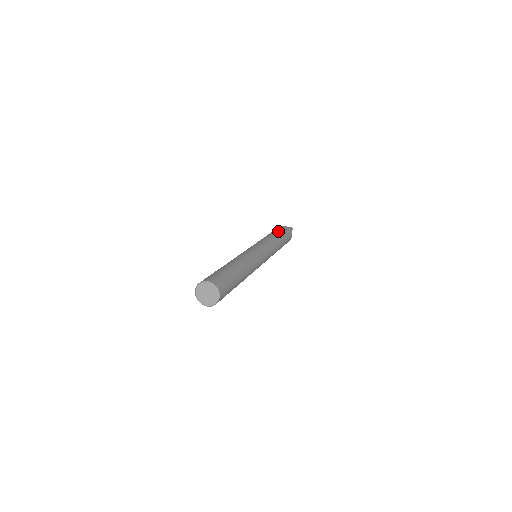
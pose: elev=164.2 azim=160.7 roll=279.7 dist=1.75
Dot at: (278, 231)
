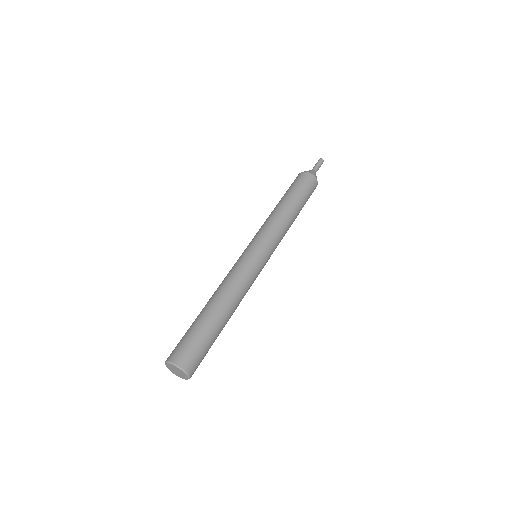
Dot at: (292, 193)
